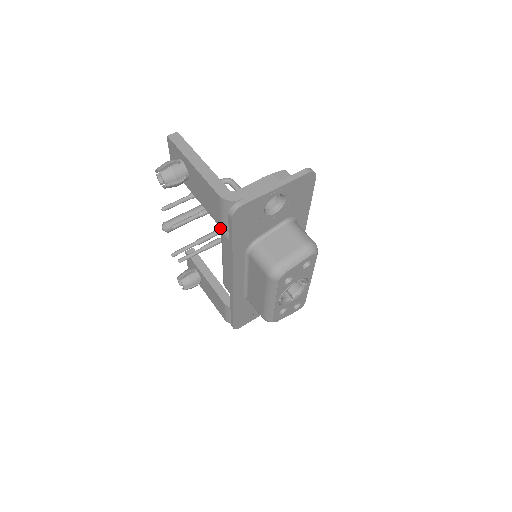
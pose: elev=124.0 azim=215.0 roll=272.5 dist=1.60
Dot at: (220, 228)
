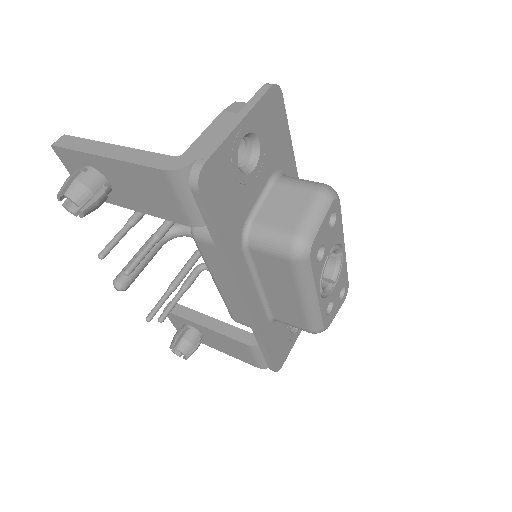
Dot at: (191, 256)
